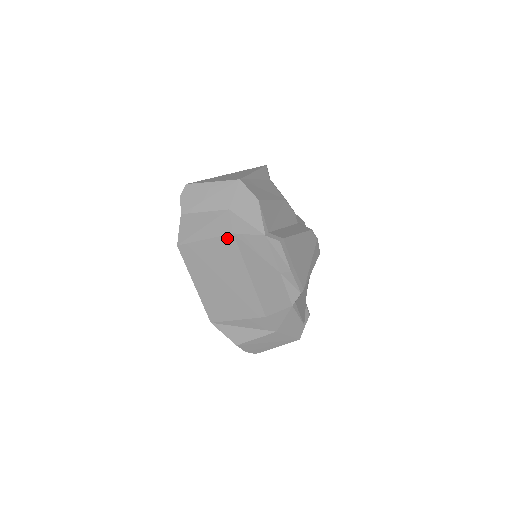
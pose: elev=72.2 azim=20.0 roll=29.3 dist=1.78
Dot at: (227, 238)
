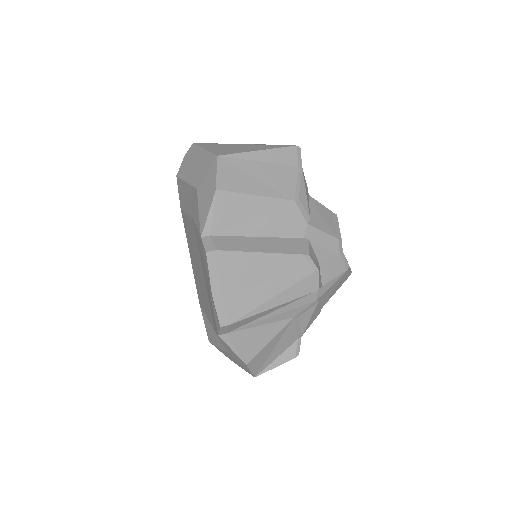
Dot at: (192, 222)
